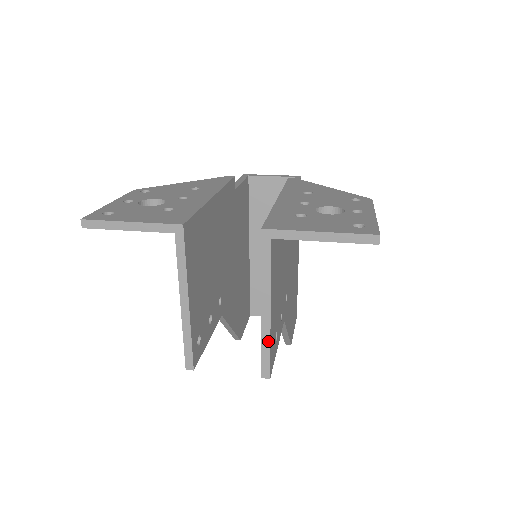
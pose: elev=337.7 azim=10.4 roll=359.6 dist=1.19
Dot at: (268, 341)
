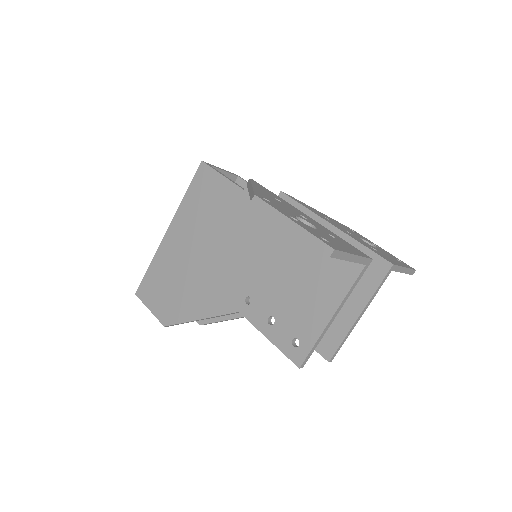
Dot at: occluded
